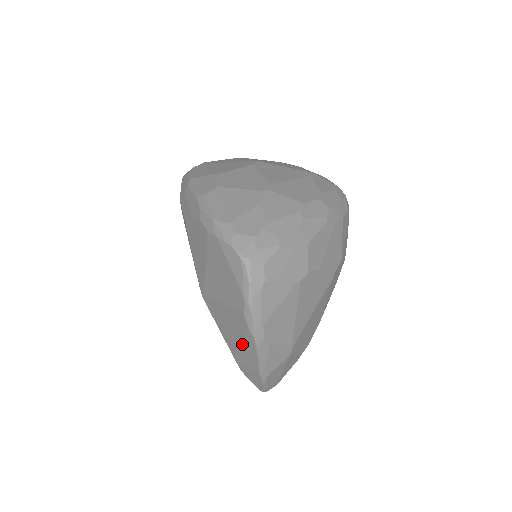
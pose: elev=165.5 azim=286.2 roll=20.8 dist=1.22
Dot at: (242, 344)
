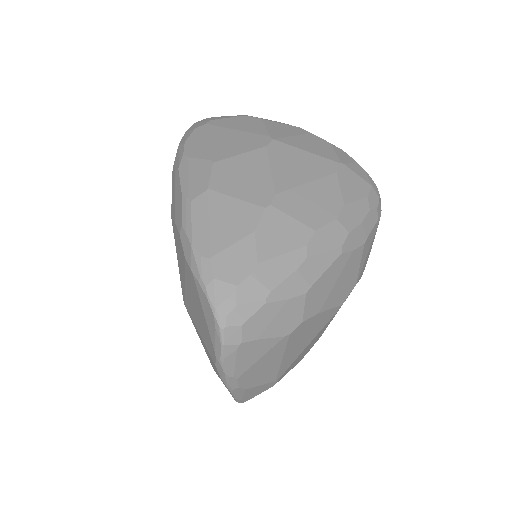
Dot at: occluded
